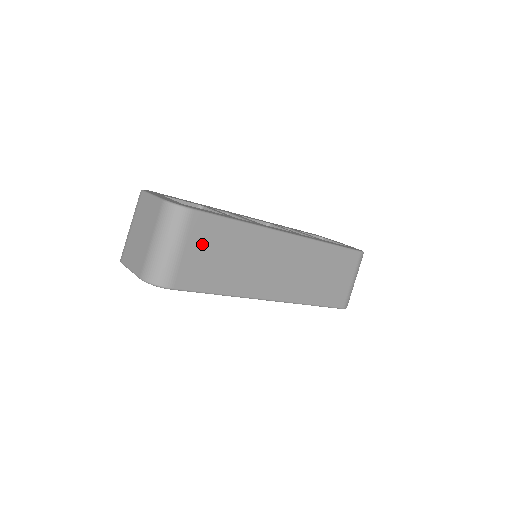
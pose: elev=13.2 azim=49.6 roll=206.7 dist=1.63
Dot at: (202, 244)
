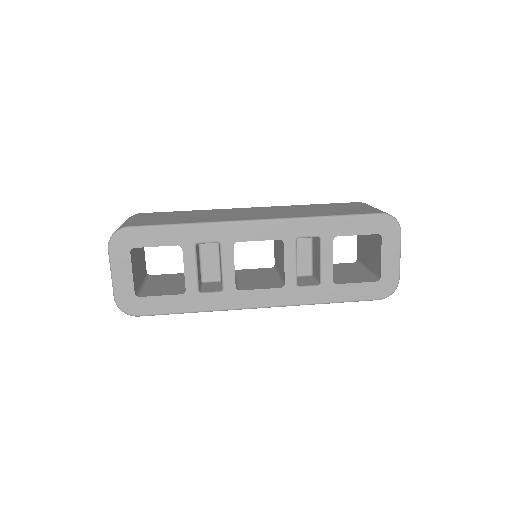
Dot at: occluded
